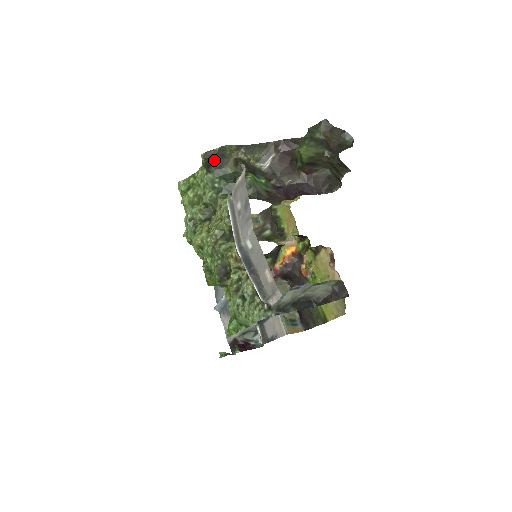
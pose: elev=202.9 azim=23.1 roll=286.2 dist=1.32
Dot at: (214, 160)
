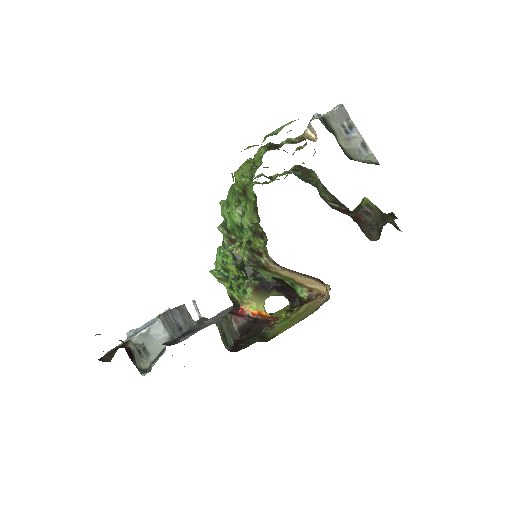
Dot at: (300, 171)
